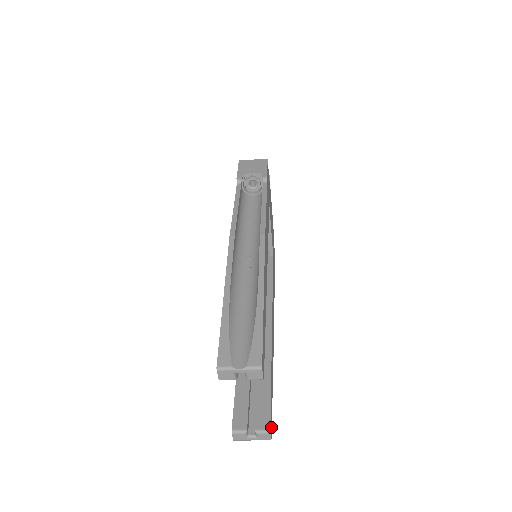
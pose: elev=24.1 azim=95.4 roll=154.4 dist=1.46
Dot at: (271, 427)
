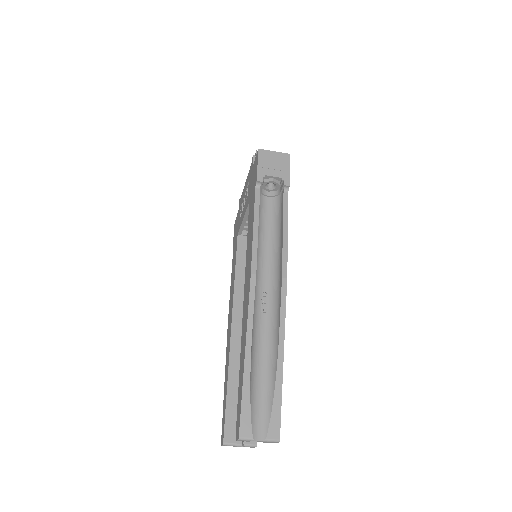
Dot at: occluded
